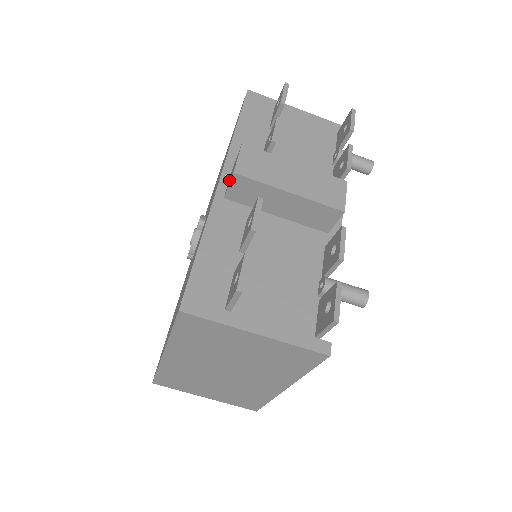
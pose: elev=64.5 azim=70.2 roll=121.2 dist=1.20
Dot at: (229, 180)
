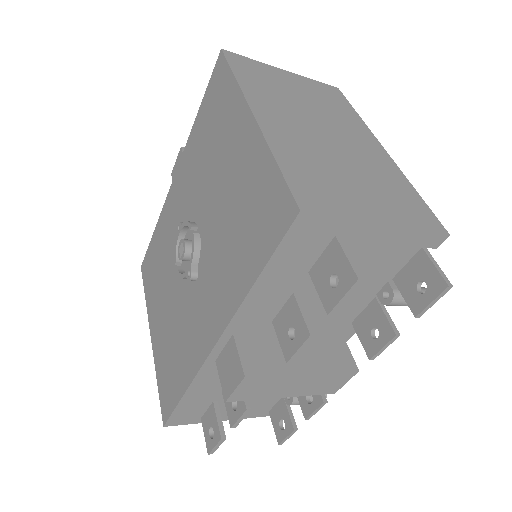
Dot at: (224, 361)
